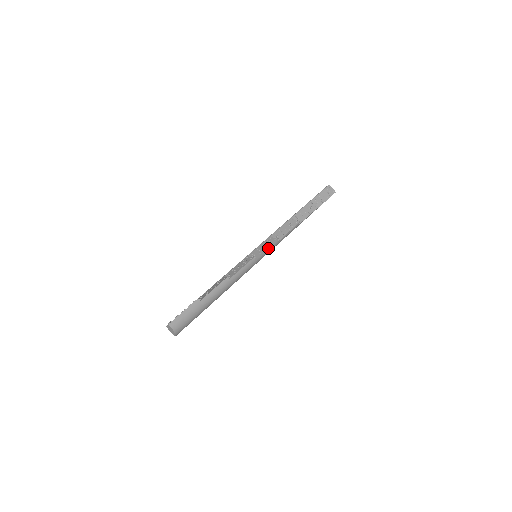
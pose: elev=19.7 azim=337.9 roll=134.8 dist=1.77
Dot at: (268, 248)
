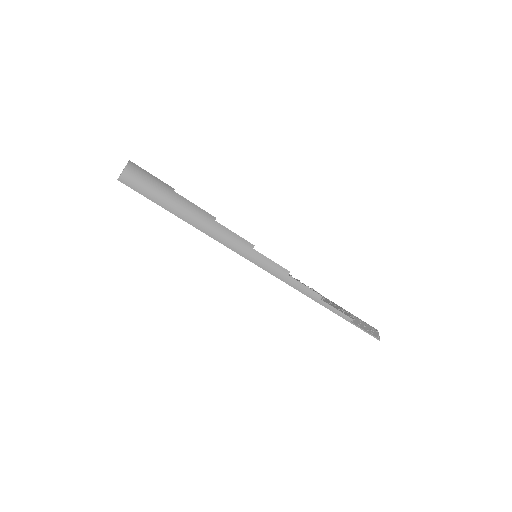
Dot at: (274, 262)
